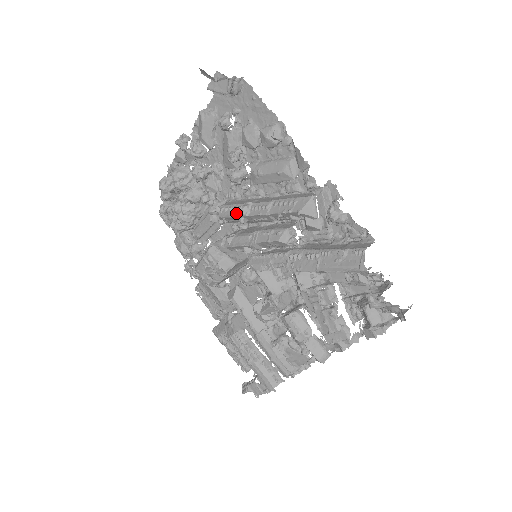
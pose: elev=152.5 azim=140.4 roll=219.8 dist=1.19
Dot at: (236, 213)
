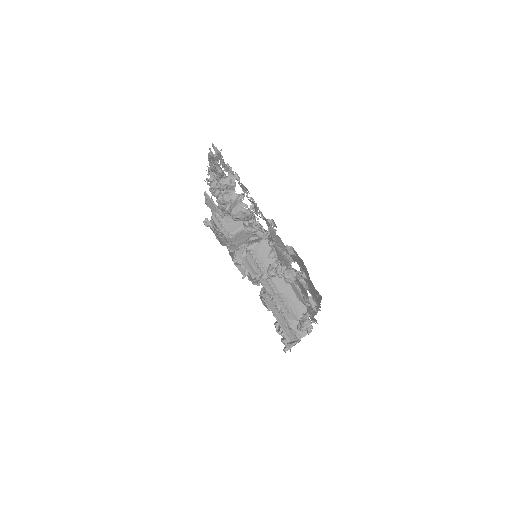
Dot at: (257, 270)
